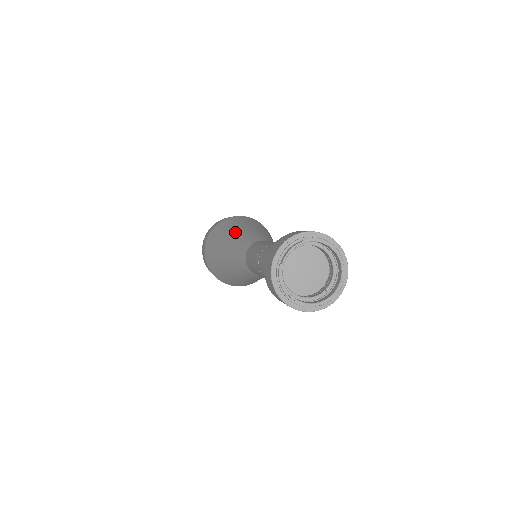
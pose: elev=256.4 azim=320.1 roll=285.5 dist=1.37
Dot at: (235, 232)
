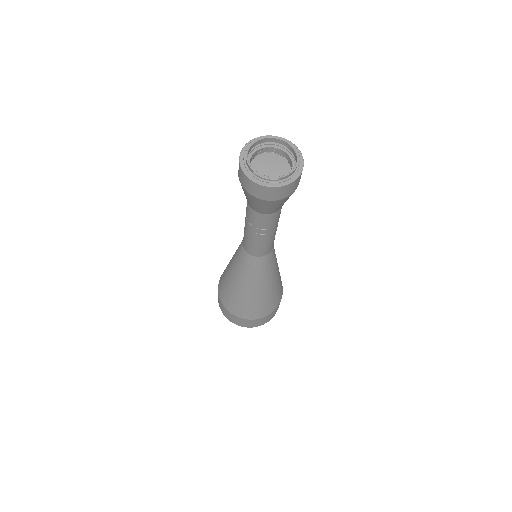
Dot at: occluded
